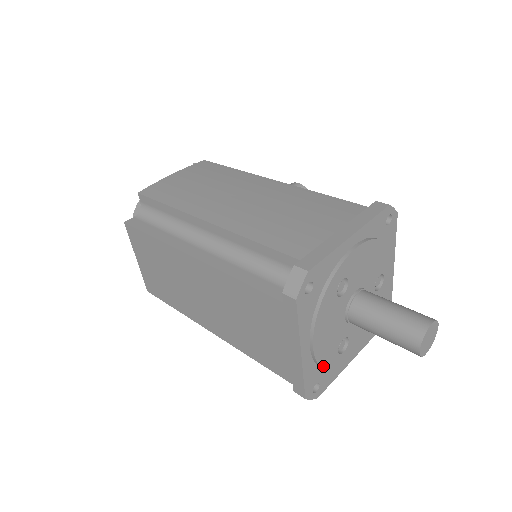
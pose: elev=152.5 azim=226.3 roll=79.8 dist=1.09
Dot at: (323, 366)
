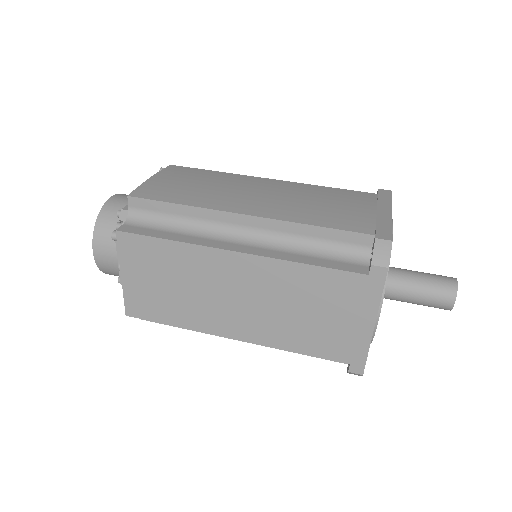
Dot at: (372, 340)
